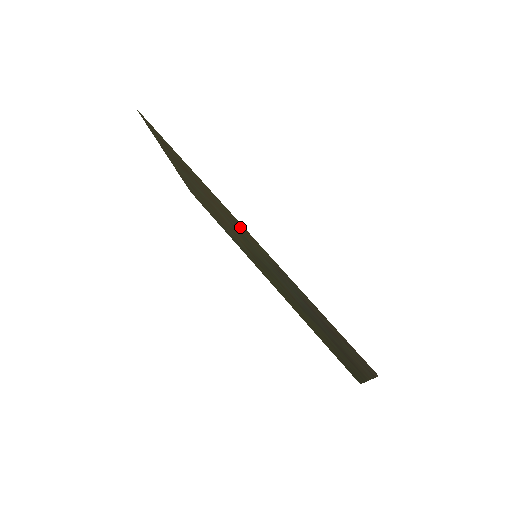
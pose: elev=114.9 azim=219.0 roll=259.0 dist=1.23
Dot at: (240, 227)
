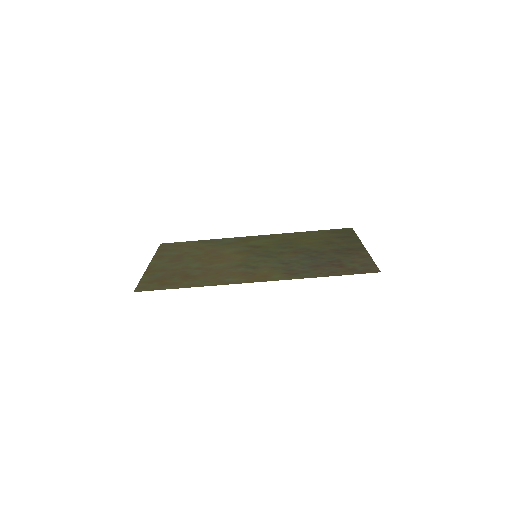
Dot at: (252, 276)
